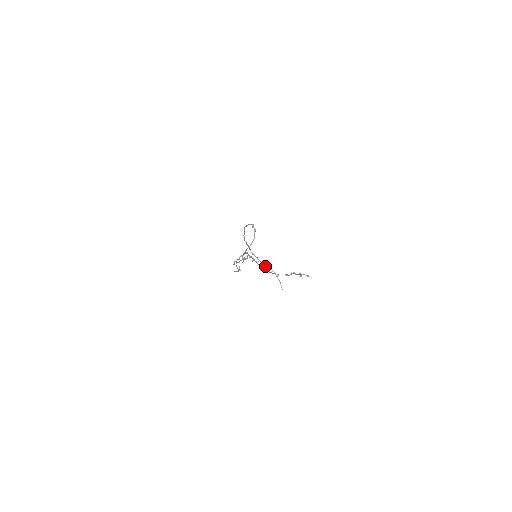
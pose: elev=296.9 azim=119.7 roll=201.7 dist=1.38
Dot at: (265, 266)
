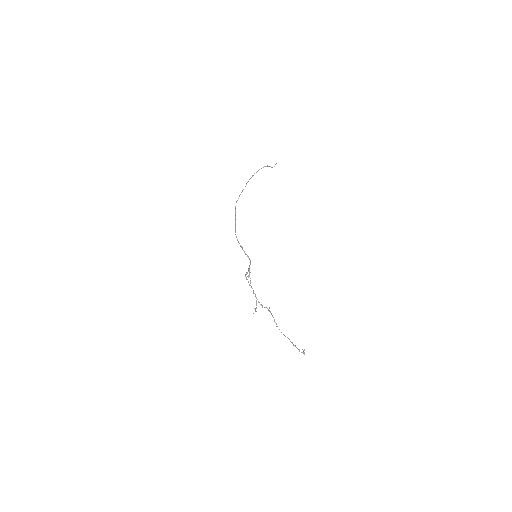
Dot at: (272, 315)
